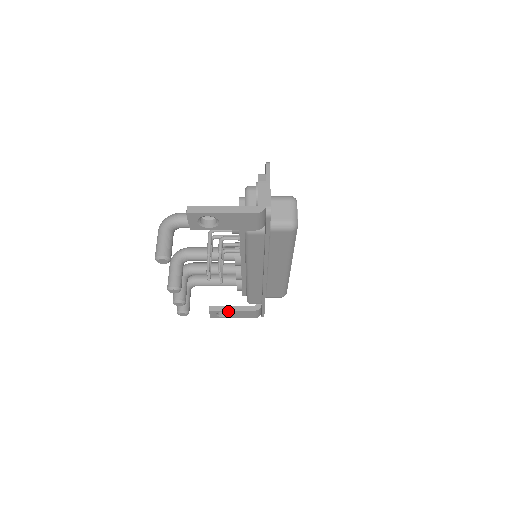
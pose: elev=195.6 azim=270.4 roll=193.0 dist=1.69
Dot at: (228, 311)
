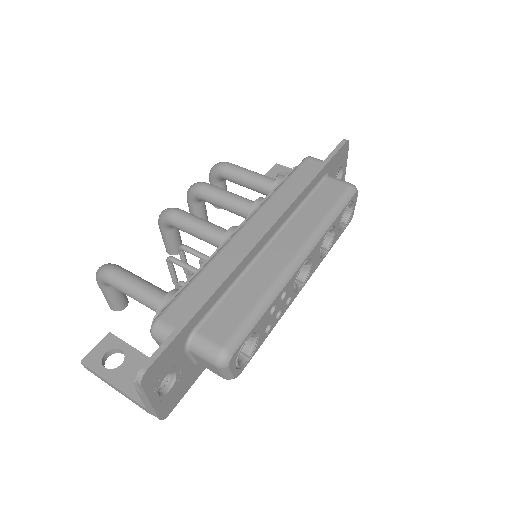
Dot at: occluded
